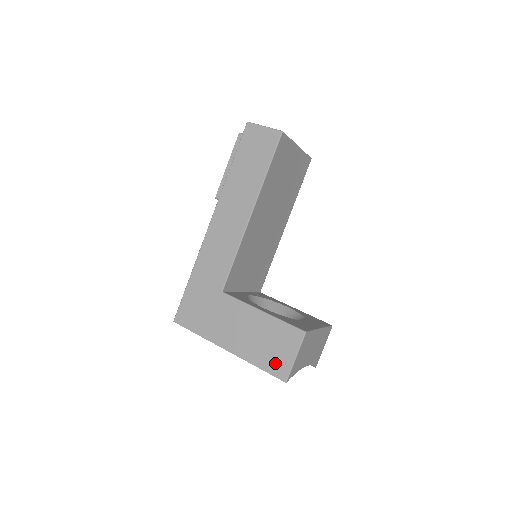
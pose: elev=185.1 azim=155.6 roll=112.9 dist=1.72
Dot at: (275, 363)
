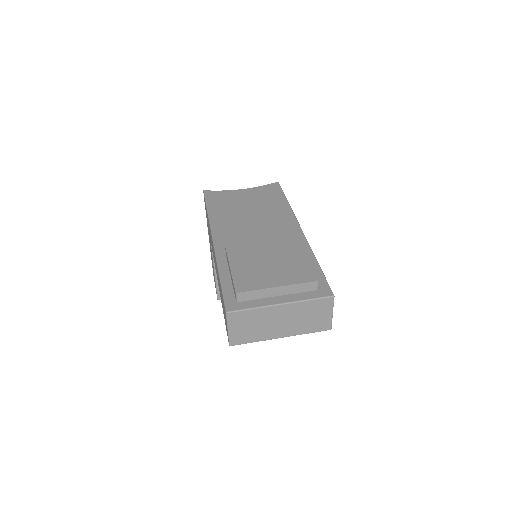
Dot at: occluded
